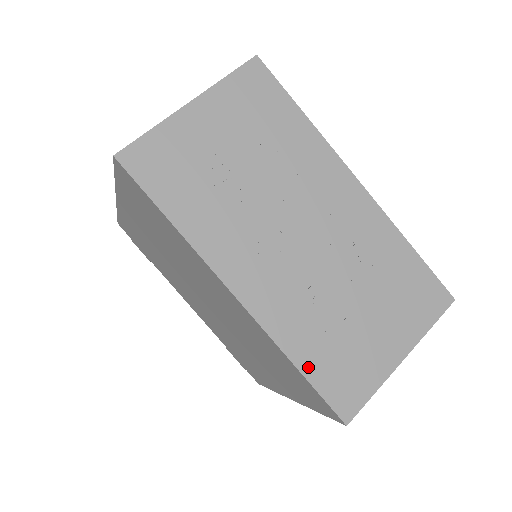
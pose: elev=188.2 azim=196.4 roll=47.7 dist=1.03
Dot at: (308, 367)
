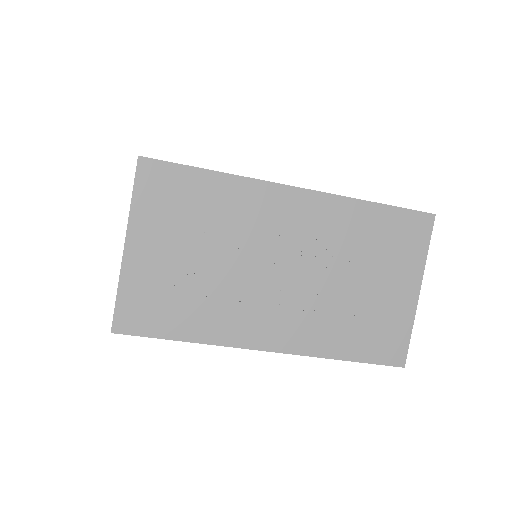
Dot at: (352, 354)
